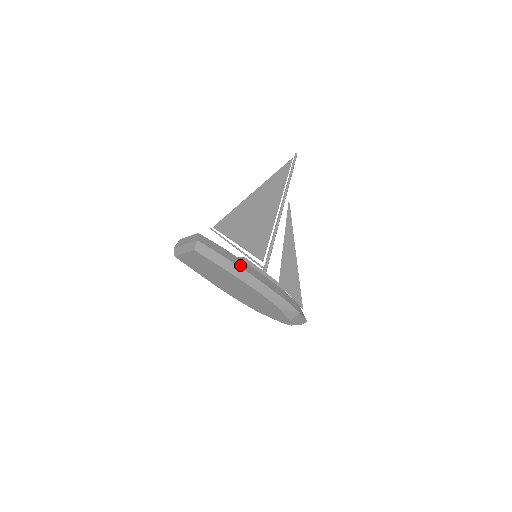
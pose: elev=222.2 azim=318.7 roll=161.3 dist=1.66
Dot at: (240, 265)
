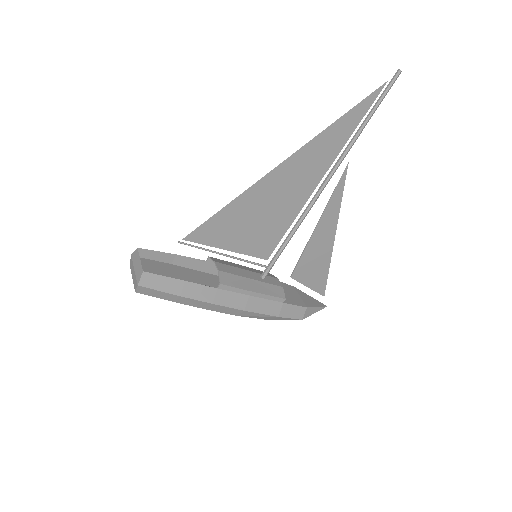
Dot at: (206, 298)
